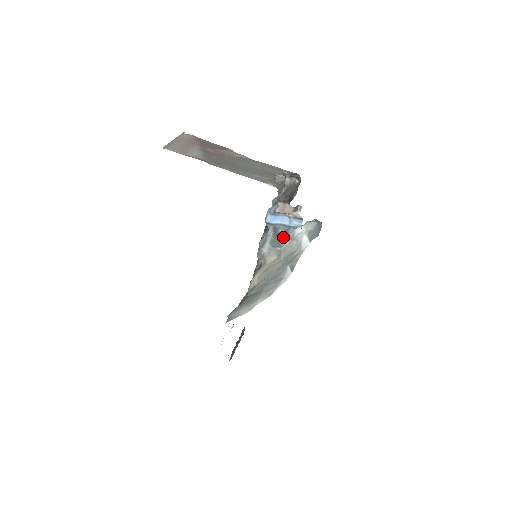
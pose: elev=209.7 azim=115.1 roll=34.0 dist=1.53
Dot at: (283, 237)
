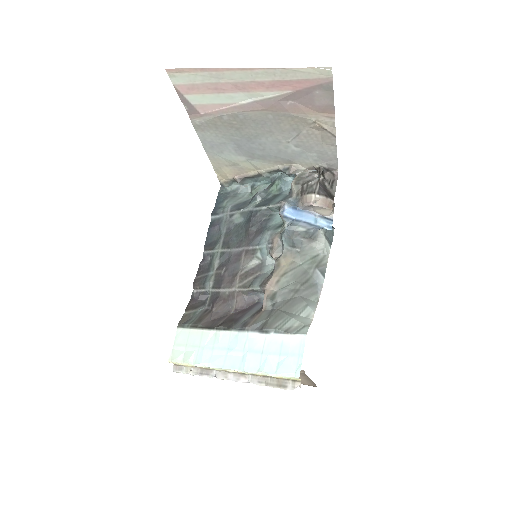
Dot at: (304, 237)
